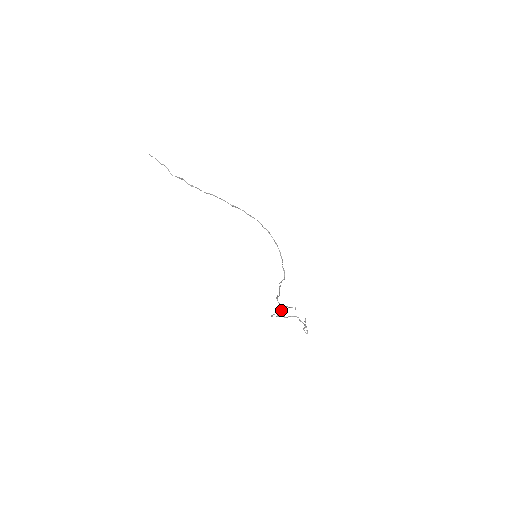
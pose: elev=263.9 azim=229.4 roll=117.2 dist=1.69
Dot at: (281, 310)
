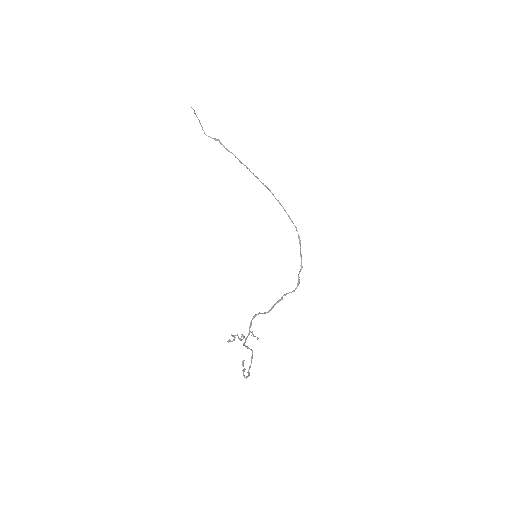
Dot at: (241, 334)
